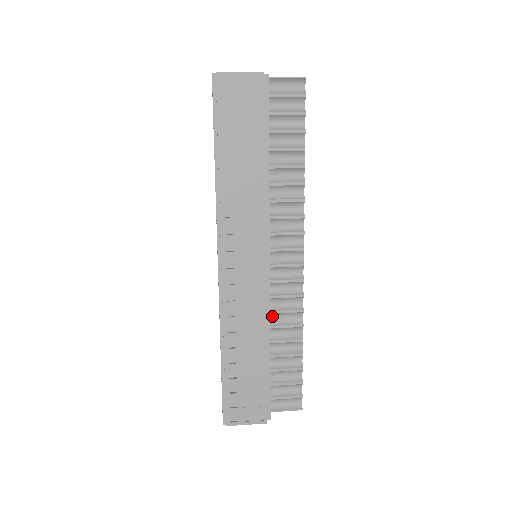
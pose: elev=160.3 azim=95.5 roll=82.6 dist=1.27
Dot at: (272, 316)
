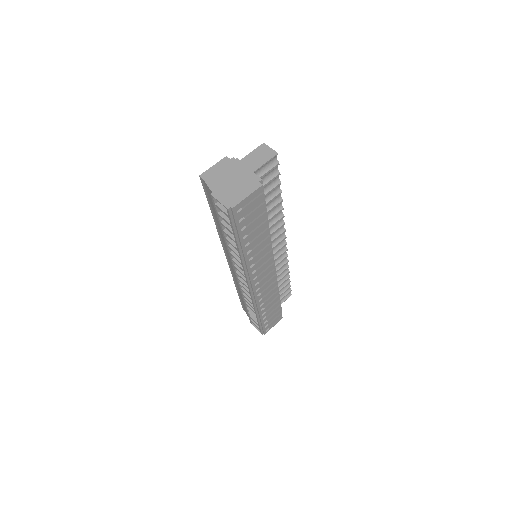
Dot at: occluded
